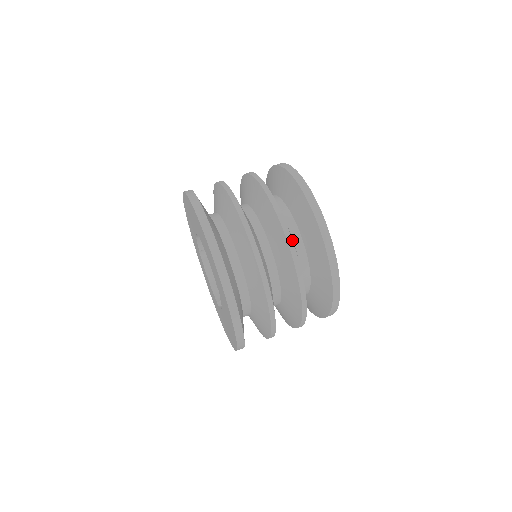
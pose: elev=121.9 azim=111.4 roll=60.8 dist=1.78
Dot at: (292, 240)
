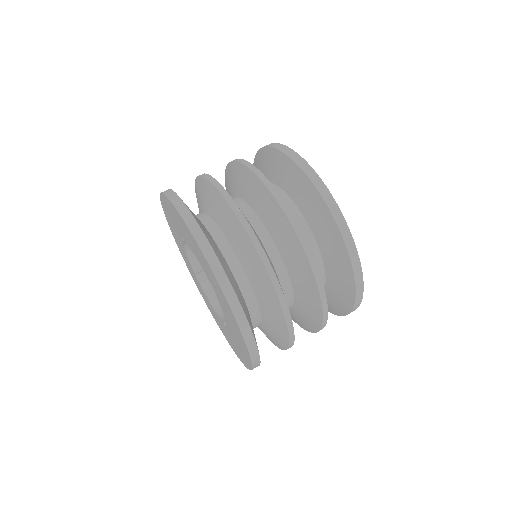
Dot at: (277, 192)
